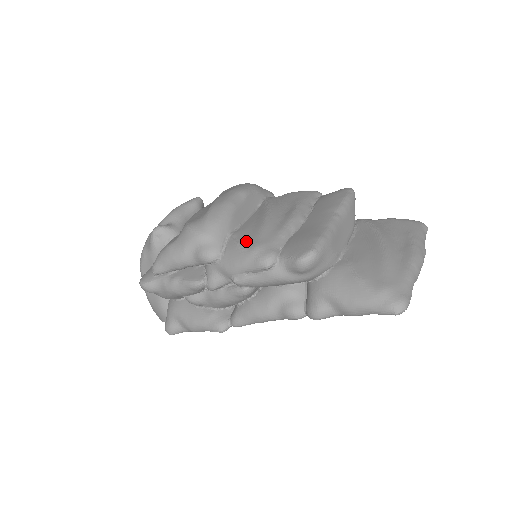
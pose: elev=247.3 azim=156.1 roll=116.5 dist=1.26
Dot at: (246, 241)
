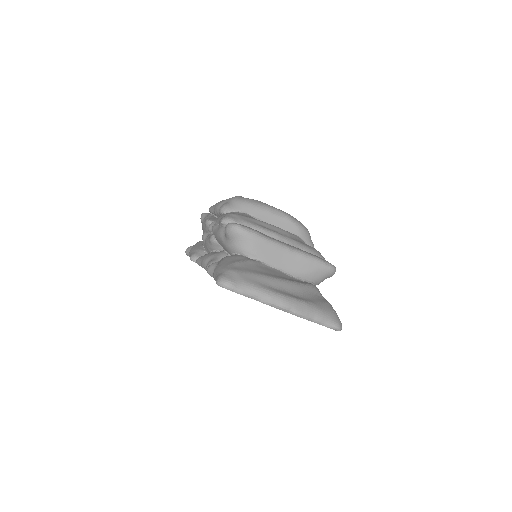
Dot at: (239, 214)
